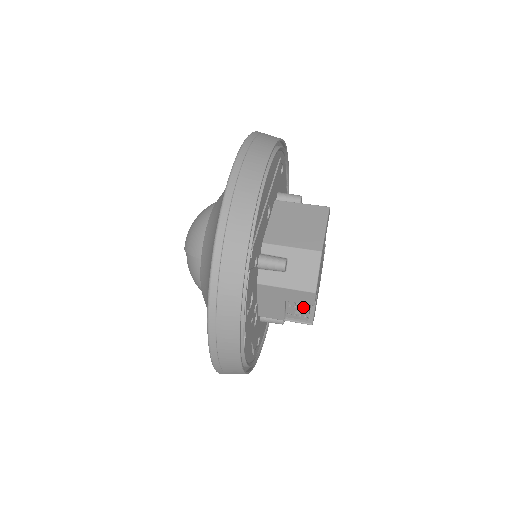
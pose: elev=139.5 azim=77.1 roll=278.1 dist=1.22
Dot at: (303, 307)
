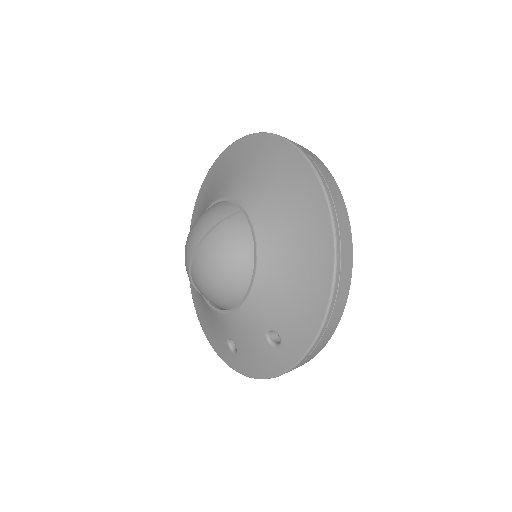
Dot at: occluded
